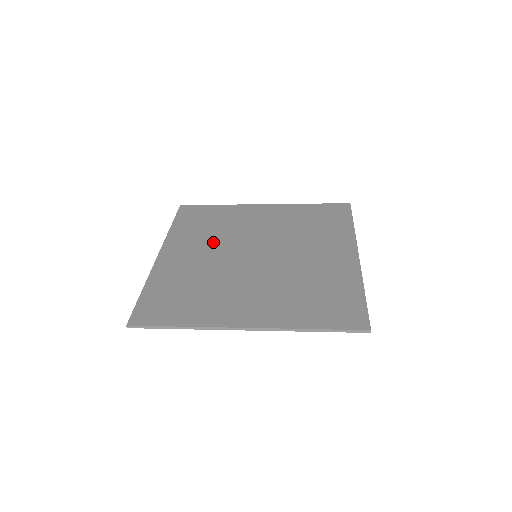
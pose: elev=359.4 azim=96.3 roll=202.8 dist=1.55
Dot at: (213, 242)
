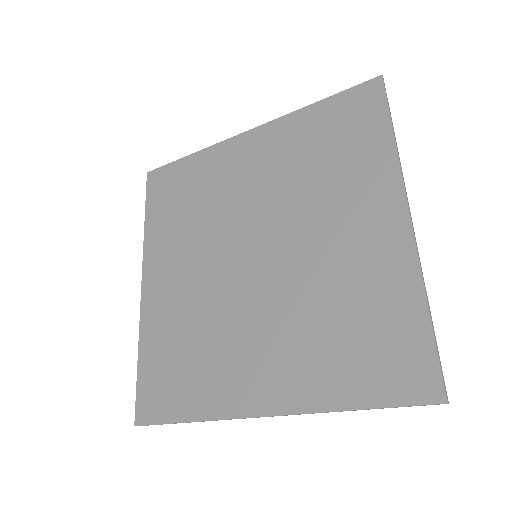
Dot at: (197, 242)
